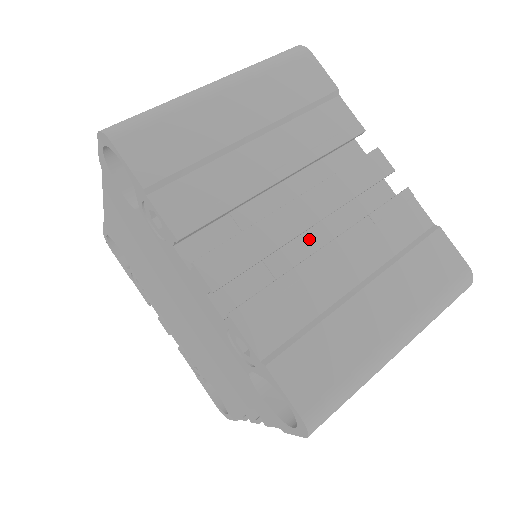
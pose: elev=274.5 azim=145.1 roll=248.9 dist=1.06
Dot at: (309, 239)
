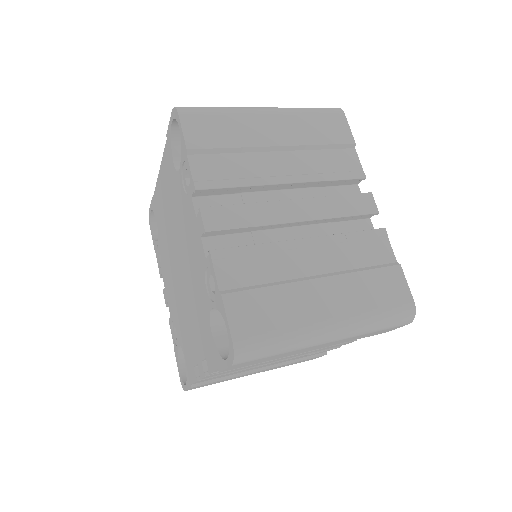
Dot at: (293, 234)
